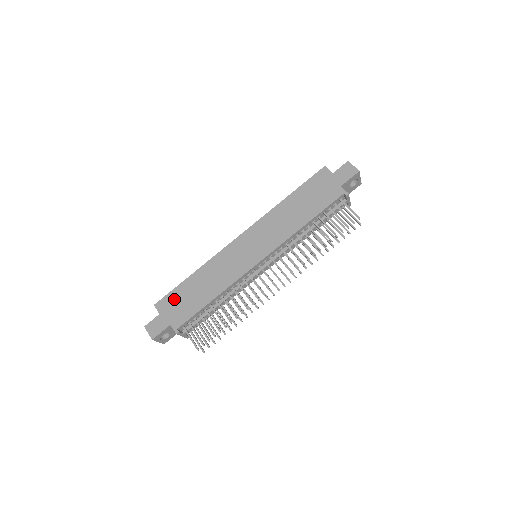
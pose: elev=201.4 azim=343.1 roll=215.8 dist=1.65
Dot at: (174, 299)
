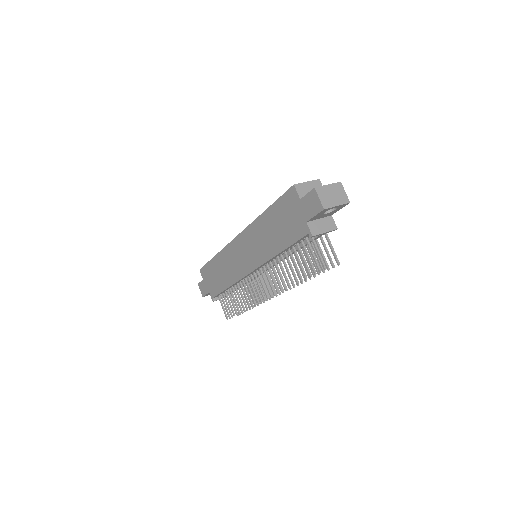
Dot at: (208, 273)
